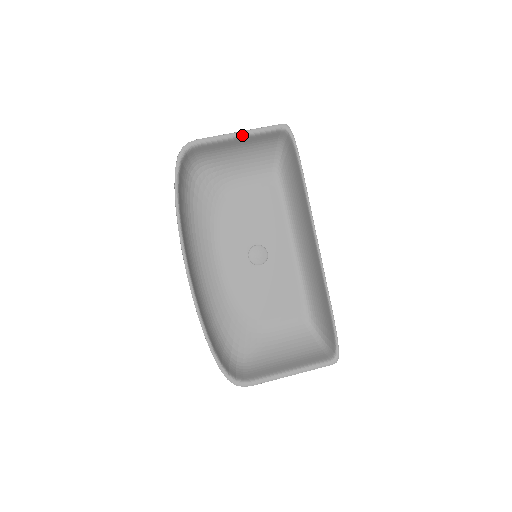
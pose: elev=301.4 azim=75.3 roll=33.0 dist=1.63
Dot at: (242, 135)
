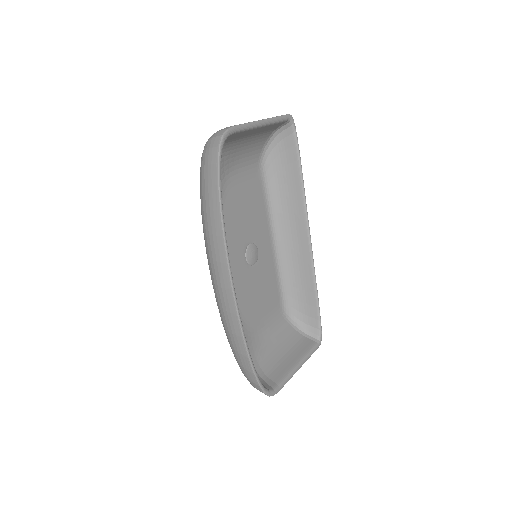
Dot at: (265, 124)
